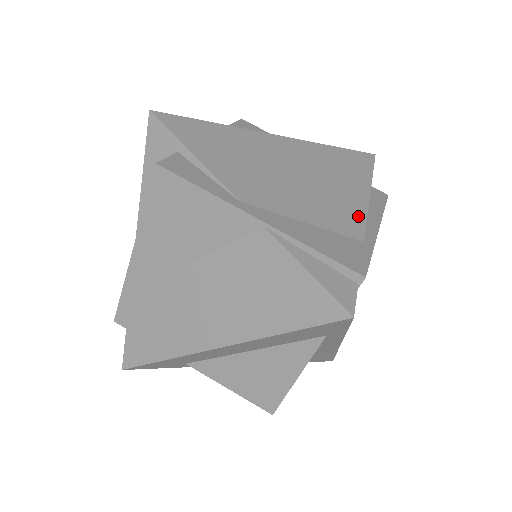
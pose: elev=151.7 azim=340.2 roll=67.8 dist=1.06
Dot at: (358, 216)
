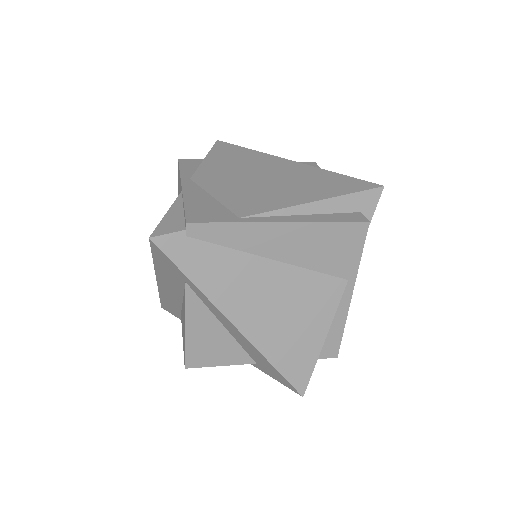
Dot at: (267, 207)
